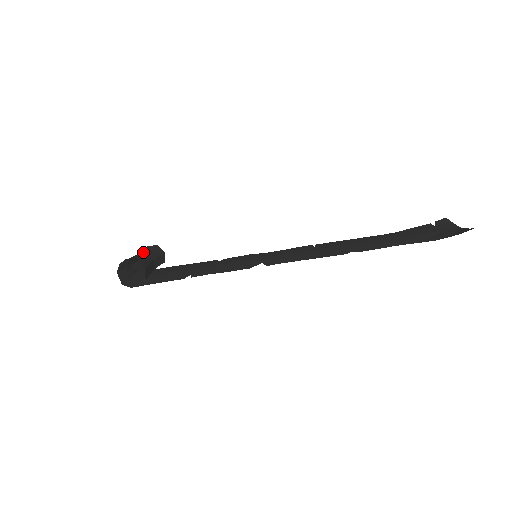
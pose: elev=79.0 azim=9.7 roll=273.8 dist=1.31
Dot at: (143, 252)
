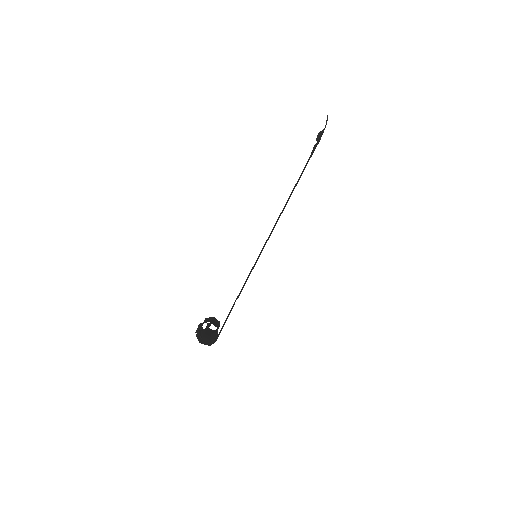
Dot at: occluded
